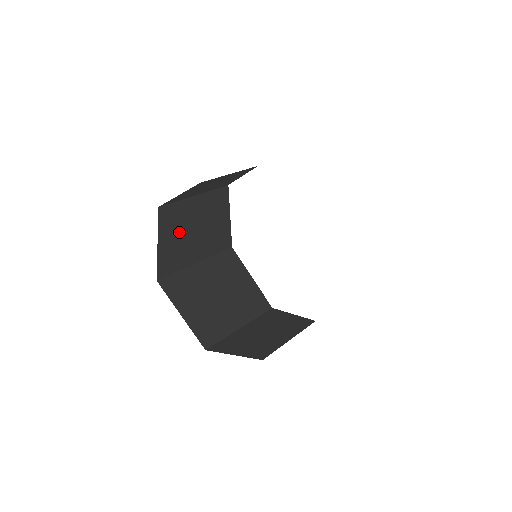
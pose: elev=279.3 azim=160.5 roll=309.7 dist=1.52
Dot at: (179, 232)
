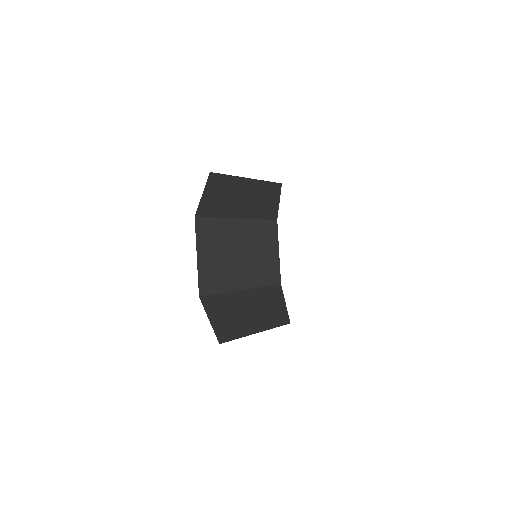
Dot at: (223, 253)
